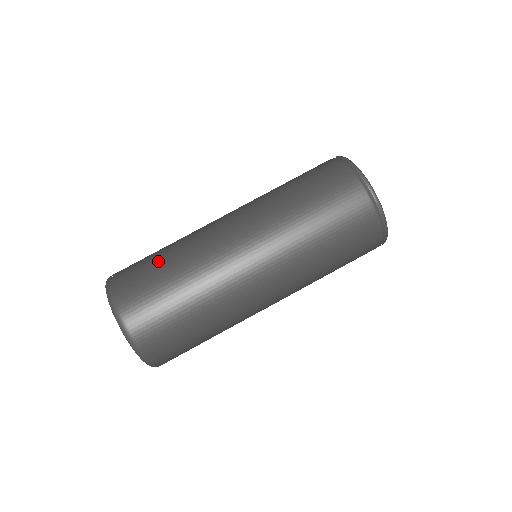
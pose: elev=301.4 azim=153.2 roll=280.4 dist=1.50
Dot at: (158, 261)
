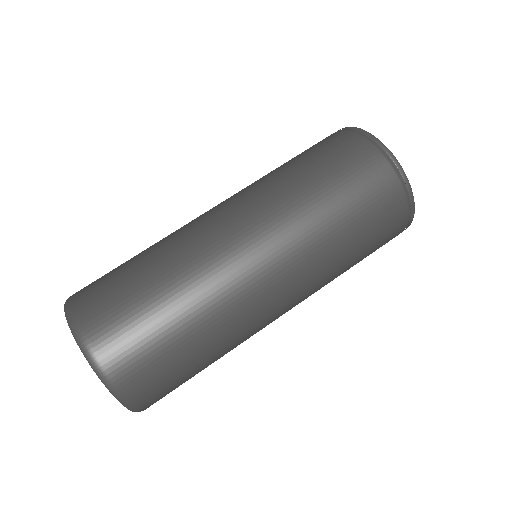
Dot at: occluded
